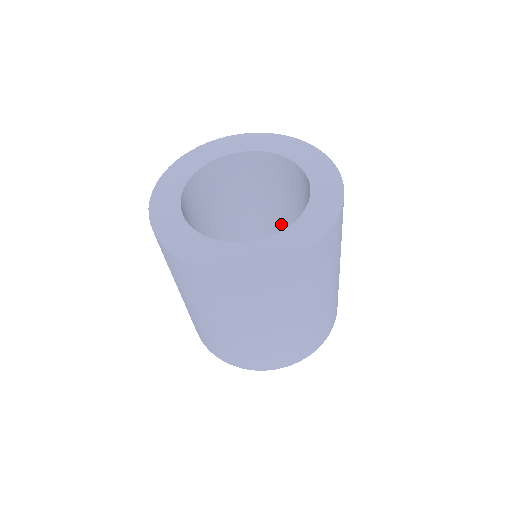
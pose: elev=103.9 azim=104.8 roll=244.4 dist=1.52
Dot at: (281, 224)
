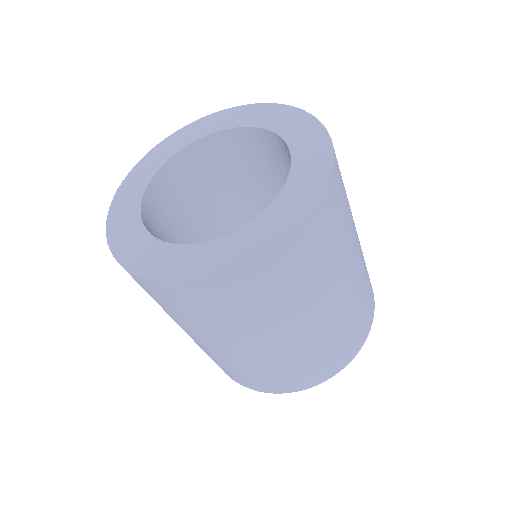
Dot at: (251, 217)
